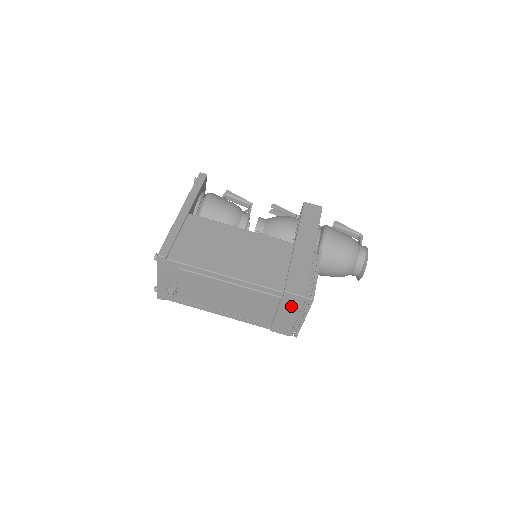
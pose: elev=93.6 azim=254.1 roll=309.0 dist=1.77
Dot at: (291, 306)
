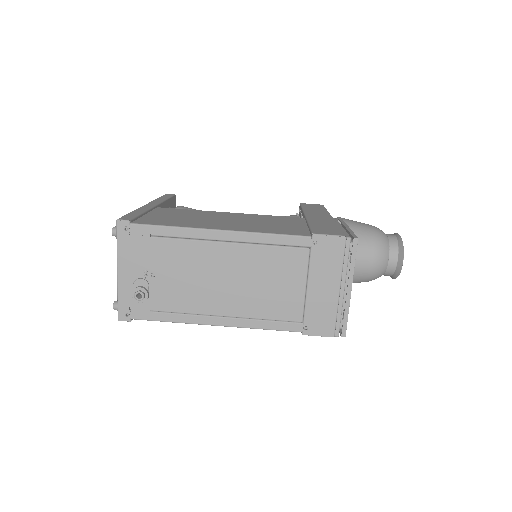
Dot at: (327, 263)
